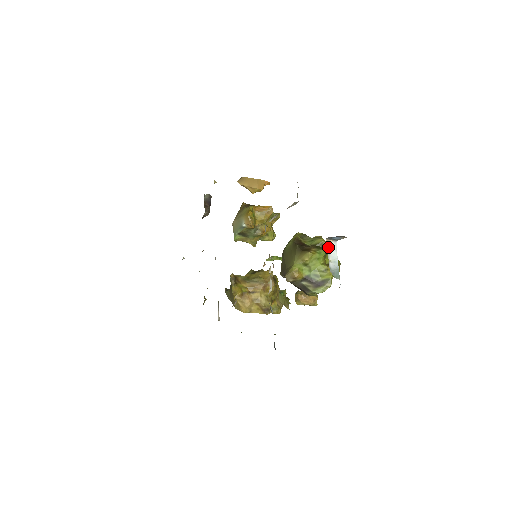
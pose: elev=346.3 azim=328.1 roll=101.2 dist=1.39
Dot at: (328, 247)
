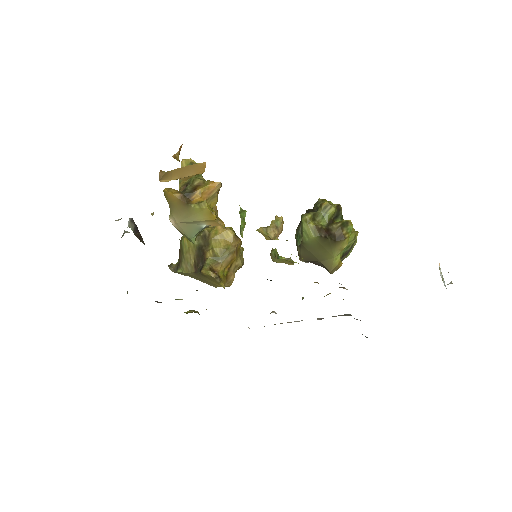
Dot at: occluded
